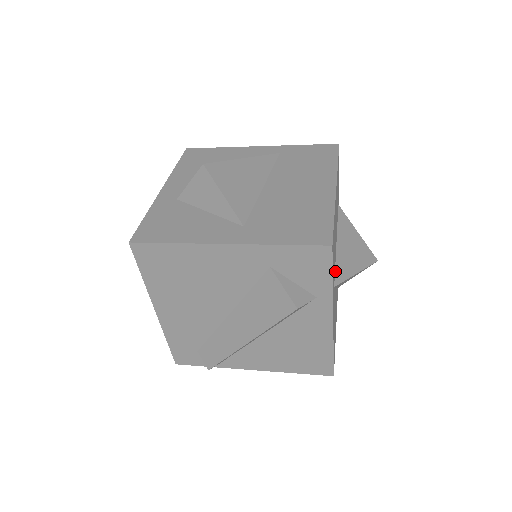
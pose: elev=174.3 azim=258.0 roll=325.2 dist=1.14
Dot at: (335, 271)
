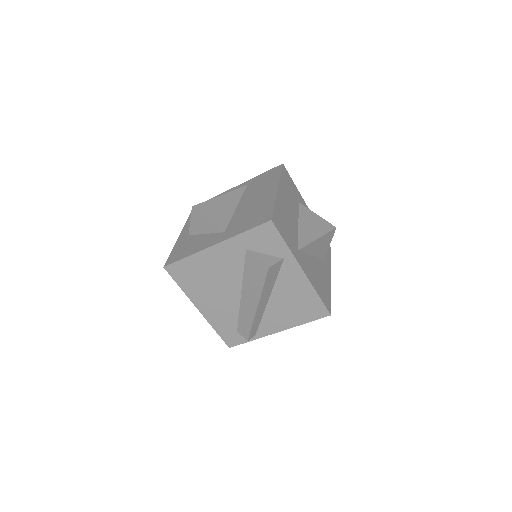
Dot at: (298, 241)
